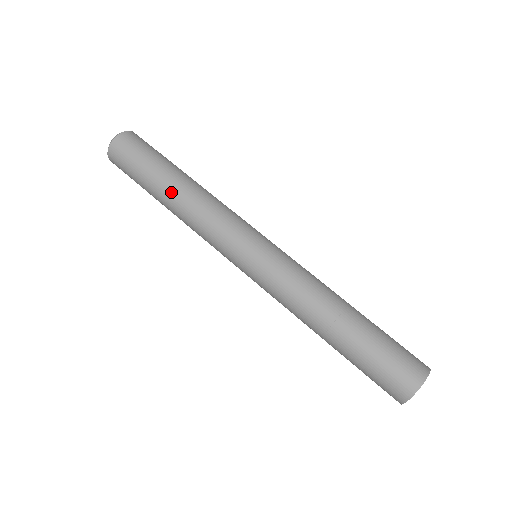
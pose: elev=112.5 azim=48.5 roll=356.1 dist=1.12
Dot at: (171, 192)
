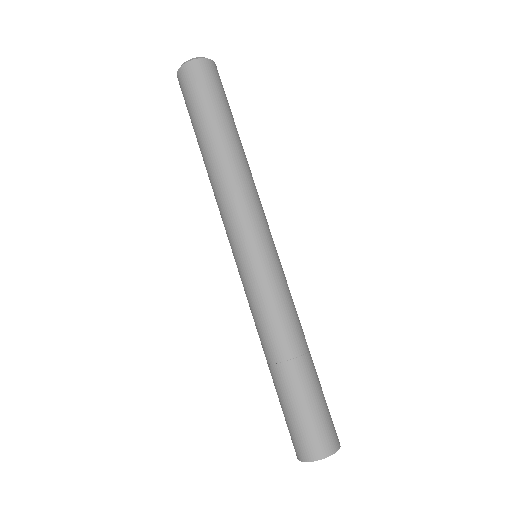
Dot at: (226, 146)
